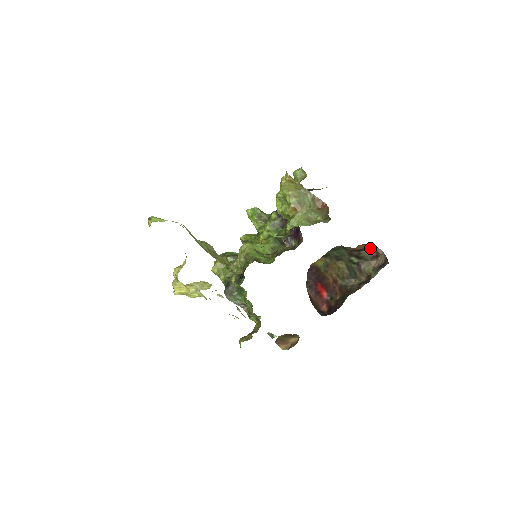
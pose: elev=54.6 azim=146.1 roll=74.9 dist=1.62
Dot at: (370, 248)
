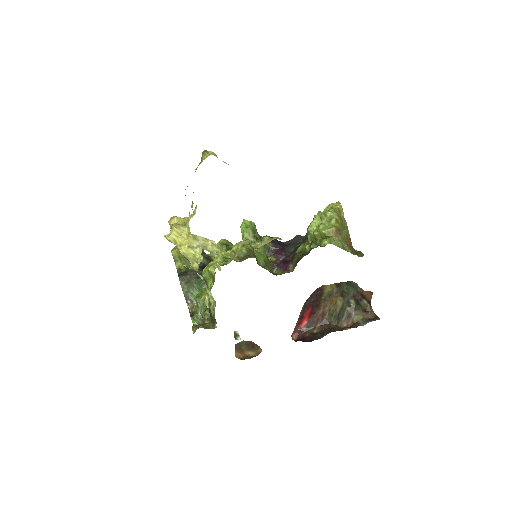
Dot at: (367, 301)
